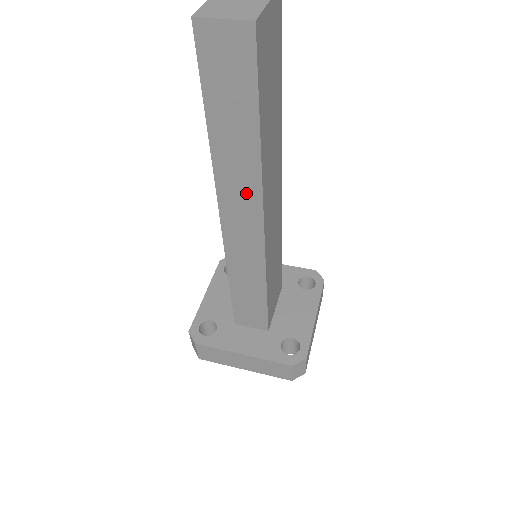
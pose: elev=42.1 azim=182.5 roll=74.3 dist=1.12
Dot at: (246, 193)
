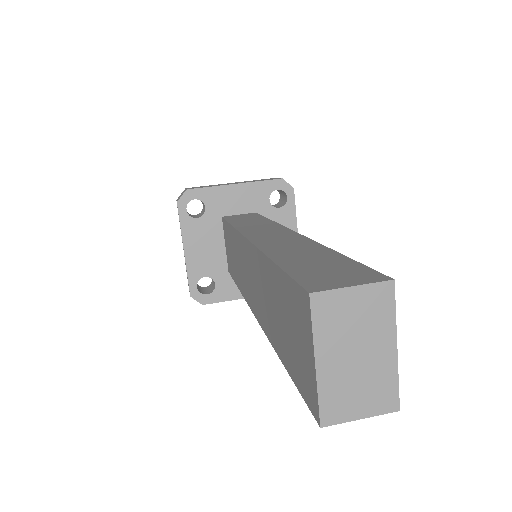
Dot at: occluded
